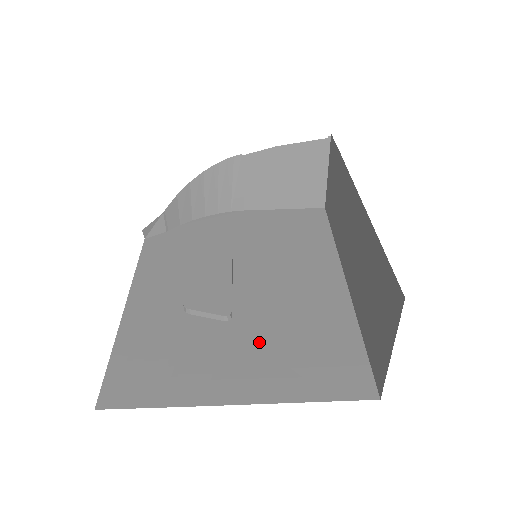
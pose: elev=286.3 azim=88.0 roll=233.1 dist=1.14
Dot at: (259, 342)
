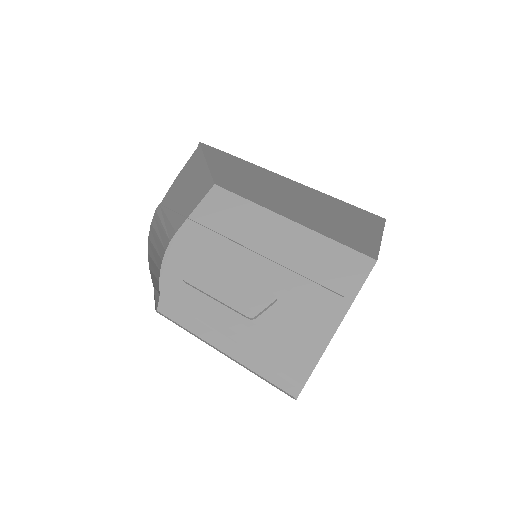
Dot at: (305, 293)
